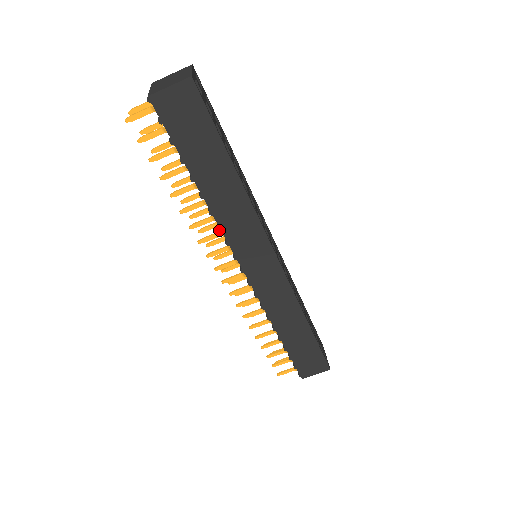
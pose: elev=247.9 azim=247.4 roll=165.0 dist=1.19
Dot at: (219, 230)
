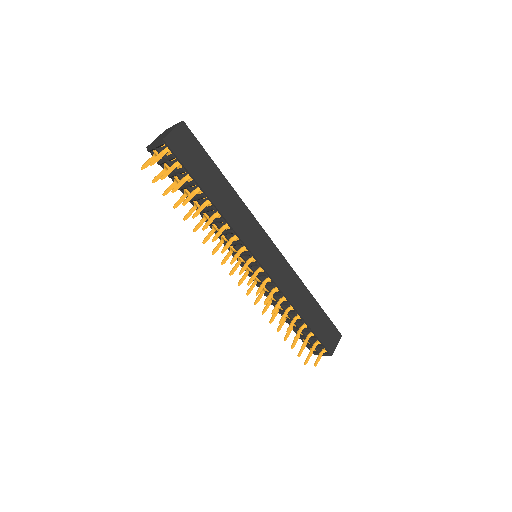
Dot at: occluded
